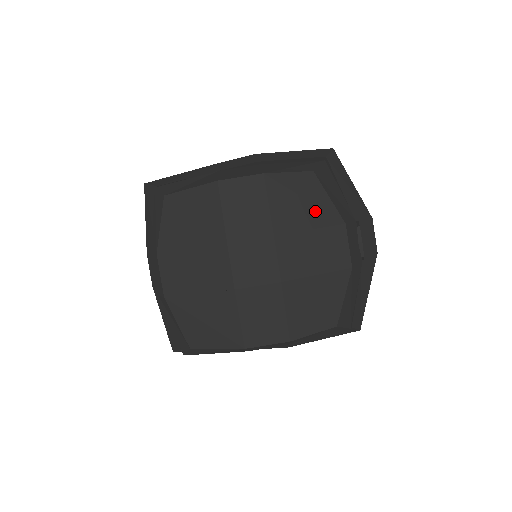
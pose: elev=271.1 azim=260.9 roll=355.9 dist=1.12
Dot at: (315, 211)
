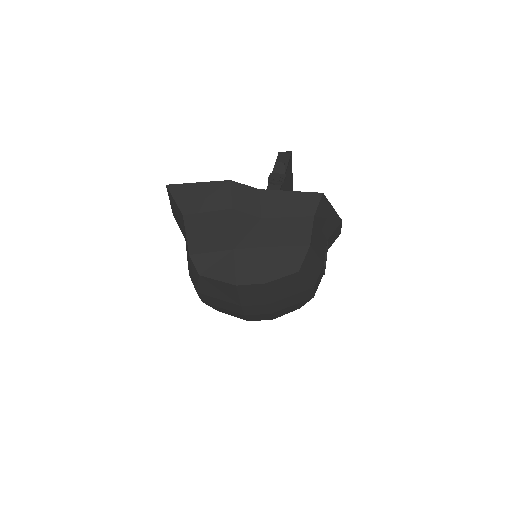
Dot at: (296, 288)
